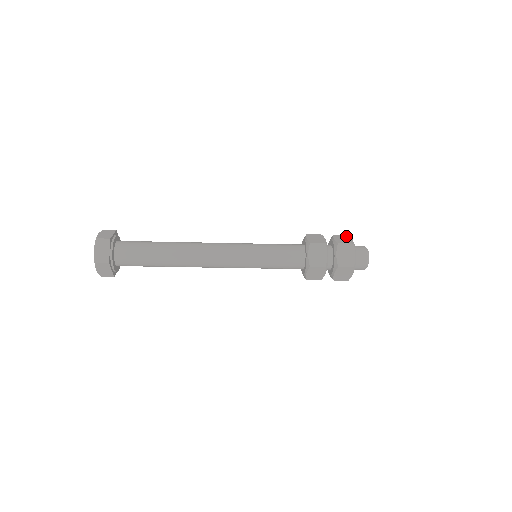
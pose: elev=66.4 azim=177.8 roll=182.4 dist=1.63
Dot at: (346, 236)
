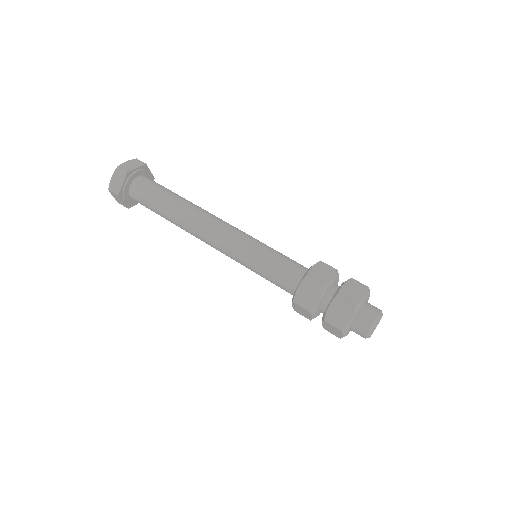
Dot at: occluded
